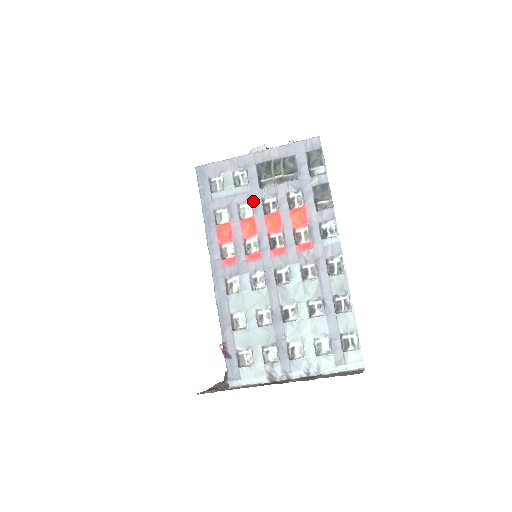
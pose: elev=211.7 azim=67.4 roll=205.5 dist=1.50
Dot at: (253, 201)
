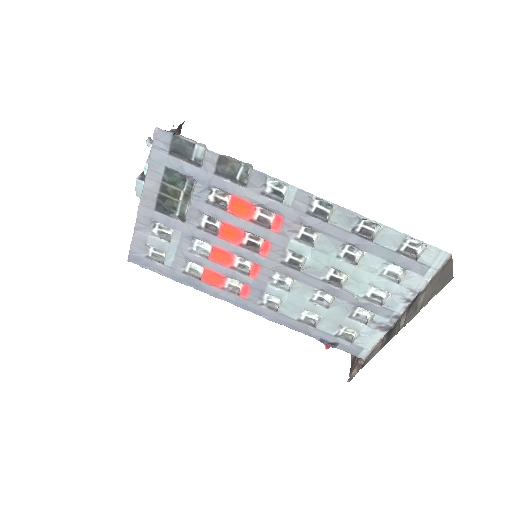
Dot at: (195, 237)
